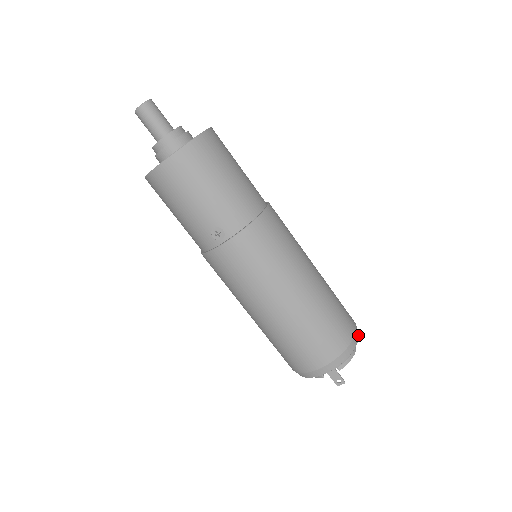
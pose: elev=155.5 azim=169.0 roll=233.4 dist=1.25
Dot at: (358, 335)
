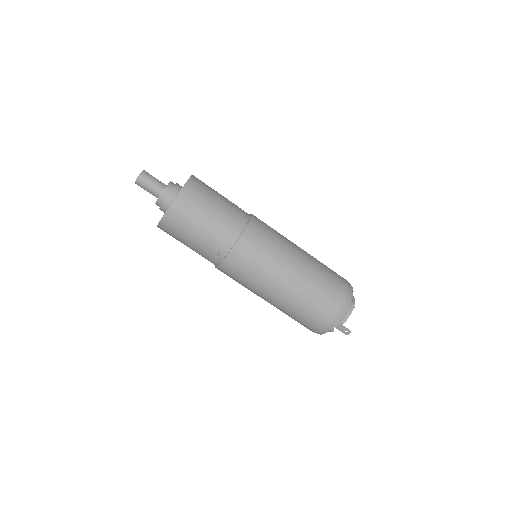
Dot at: (352, 295)
